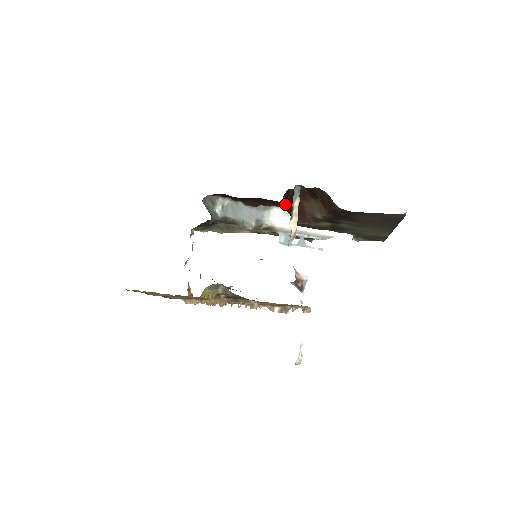
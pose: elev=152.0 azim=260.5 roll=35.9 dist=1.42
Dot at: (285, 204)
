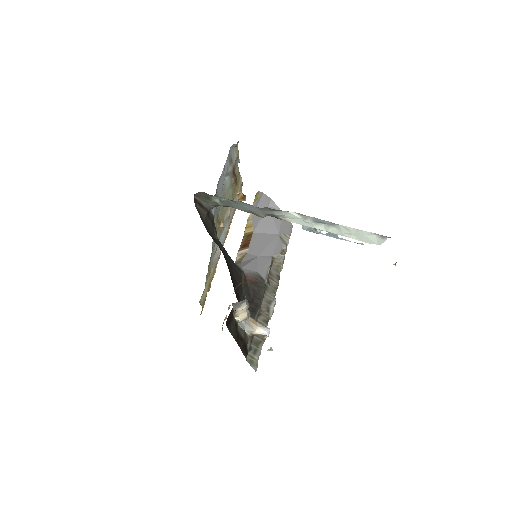
Dot at: occluded
